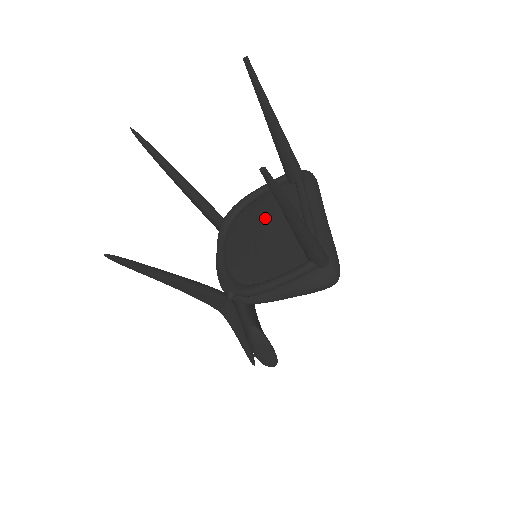
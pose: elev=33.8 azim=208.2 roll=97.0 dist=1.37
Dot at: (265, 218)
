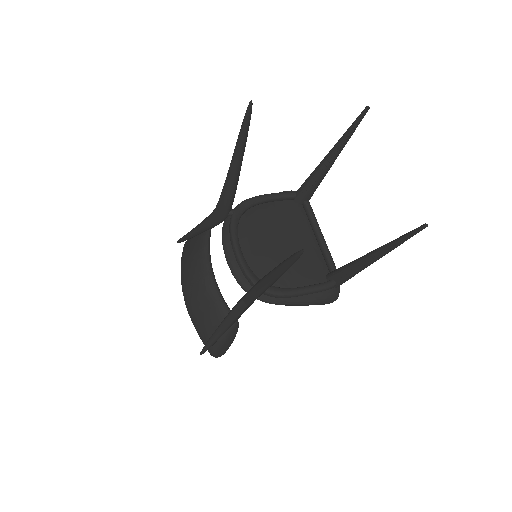
Dot at: (279, 226)
